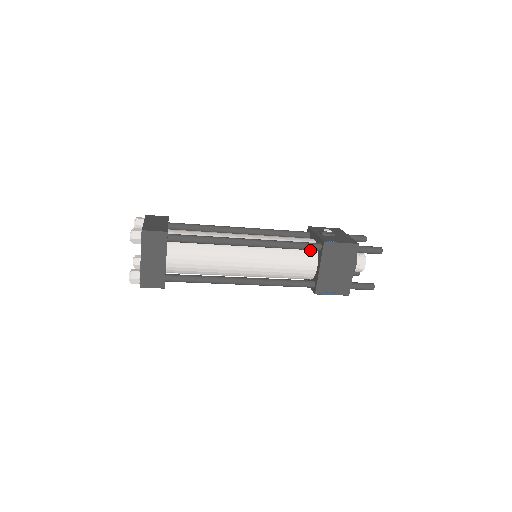
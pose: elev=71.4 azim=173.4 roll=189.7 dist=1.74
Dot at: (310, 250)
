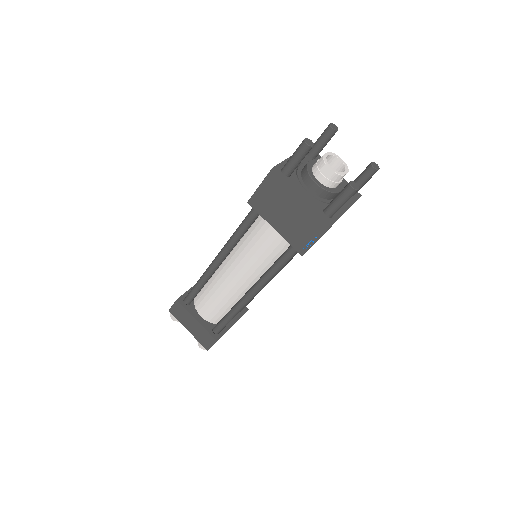
Dot at: occluded
